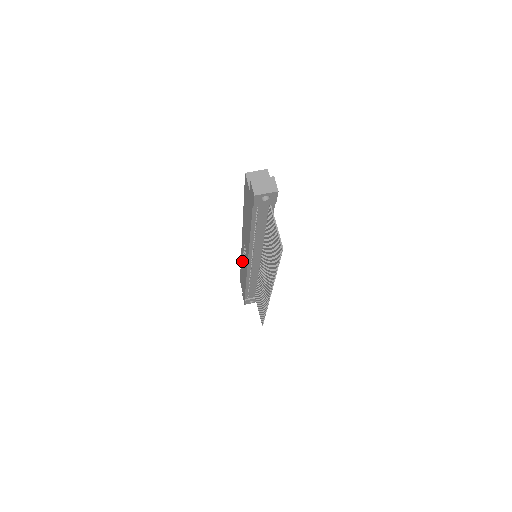
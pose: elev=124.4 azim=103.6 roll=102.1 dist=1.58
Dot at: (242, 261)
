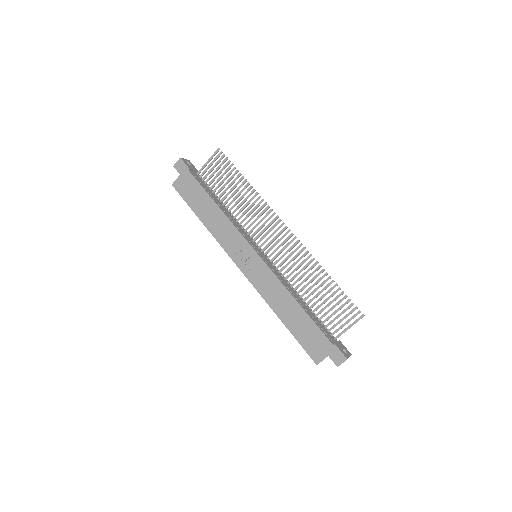
Dot at: (267, 295)
